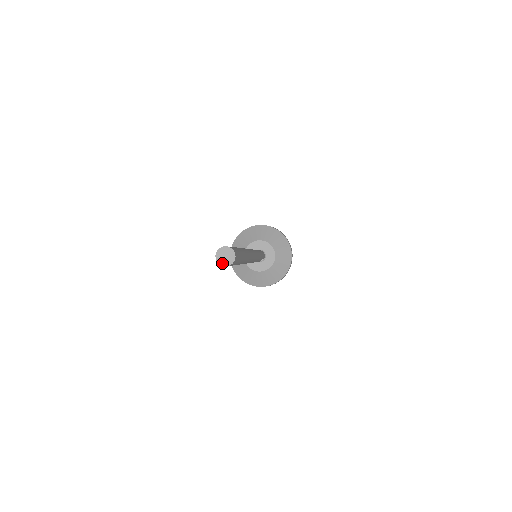
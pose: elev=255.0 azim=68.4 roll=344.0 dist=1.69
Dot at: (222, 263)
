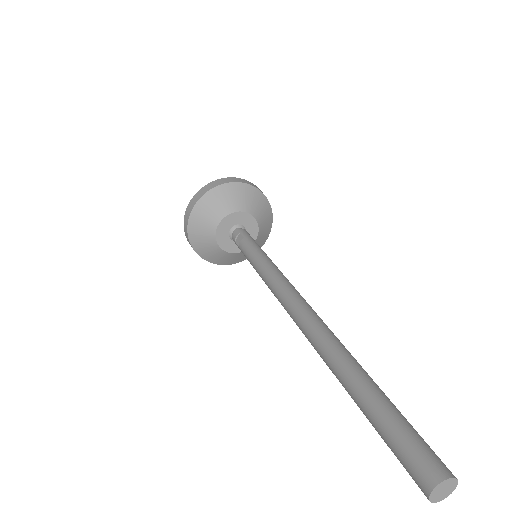
Dot at: (443, 498)
